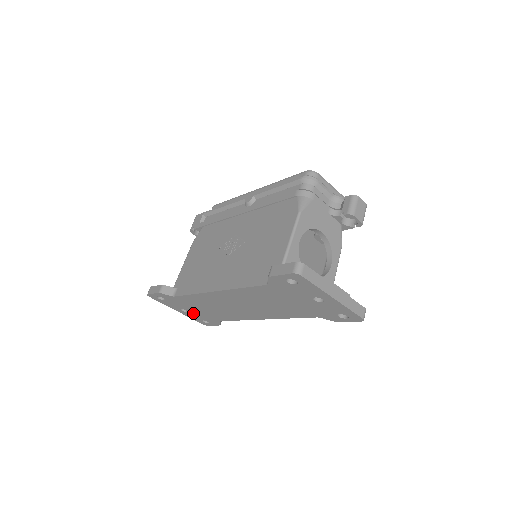
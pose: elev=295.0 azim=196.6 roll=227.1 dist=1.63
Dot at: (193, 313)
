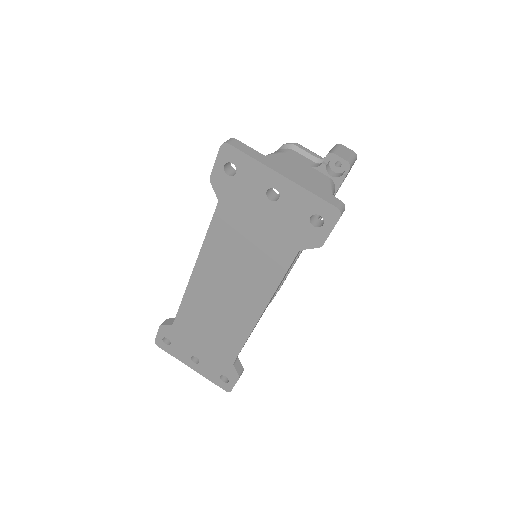
Dot at: (205, 361)
